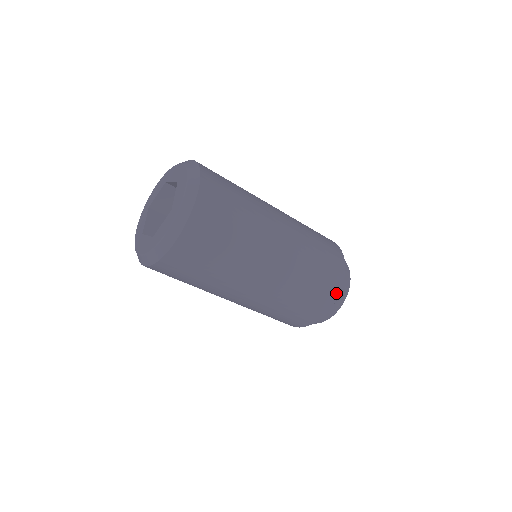
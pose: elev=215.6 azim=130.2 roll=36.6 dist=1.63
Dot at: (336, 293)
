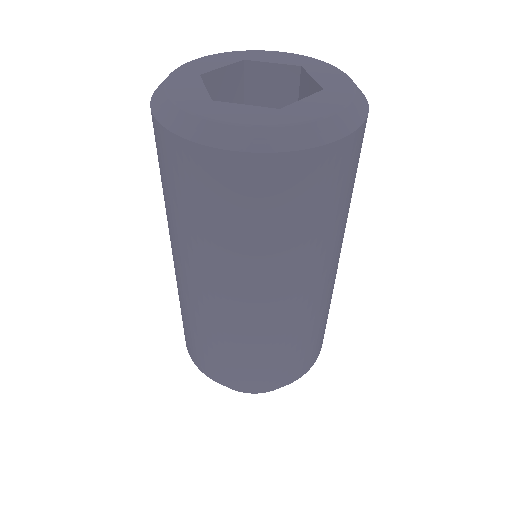
Dot at: (270, 387)
